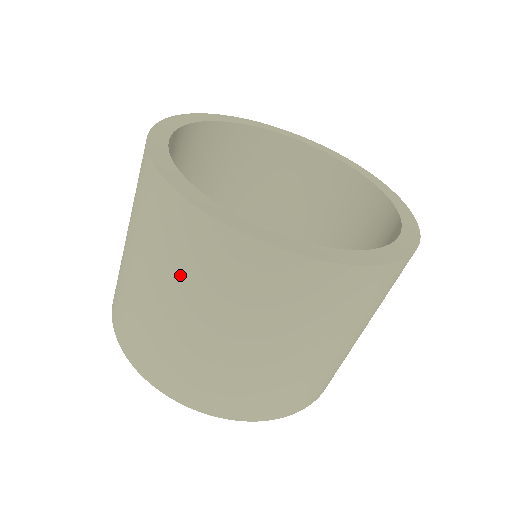
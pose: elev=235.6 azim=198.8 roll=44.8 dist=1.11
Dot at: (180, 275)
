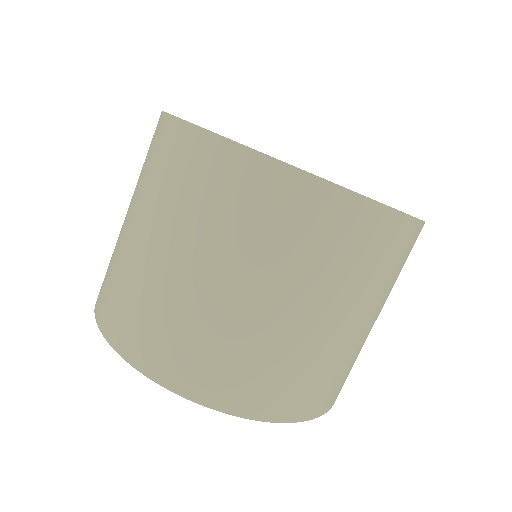
Dot at: (189, 215)
